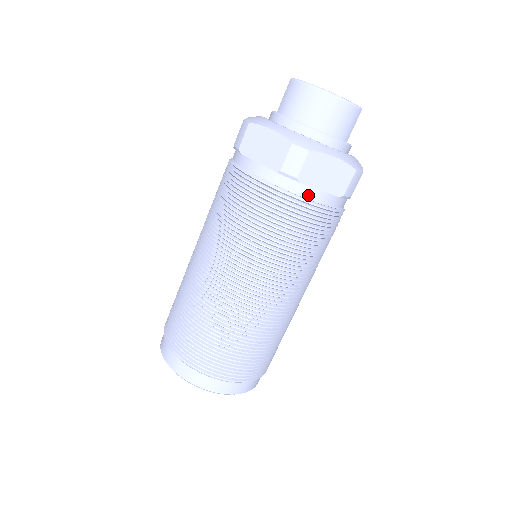
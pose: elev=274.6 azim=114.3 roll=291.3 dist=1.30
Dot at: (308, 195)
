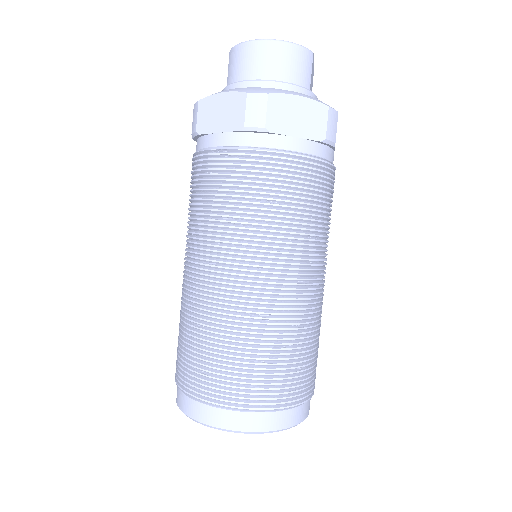
Dot at: (284, 146)
